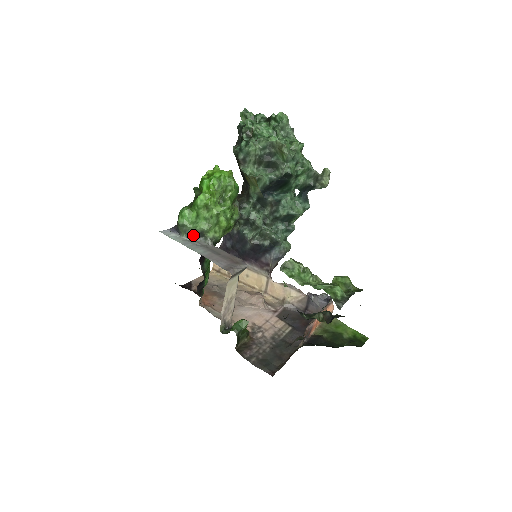
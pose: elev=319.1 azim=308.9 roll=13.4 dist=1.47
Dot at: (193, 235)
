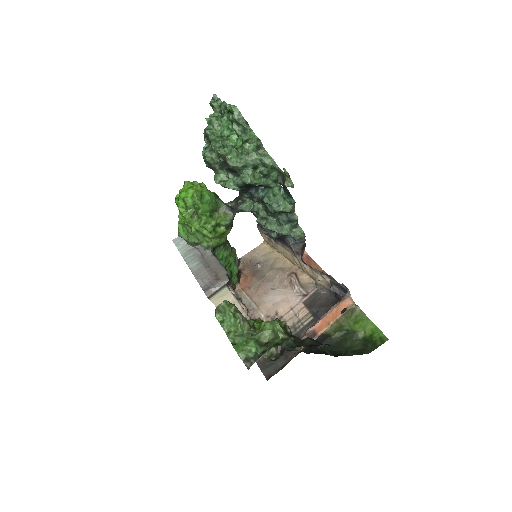
Dot at: (192, 245)
